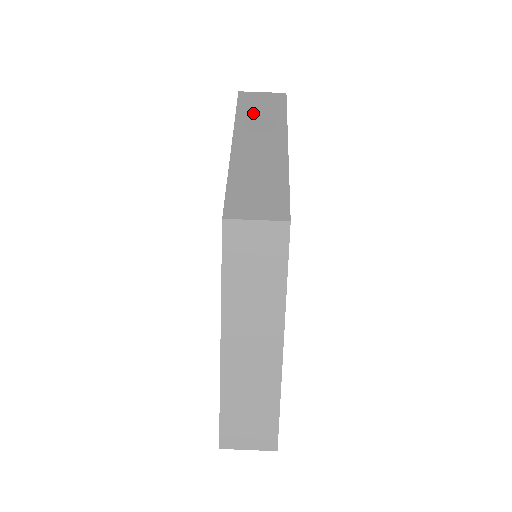
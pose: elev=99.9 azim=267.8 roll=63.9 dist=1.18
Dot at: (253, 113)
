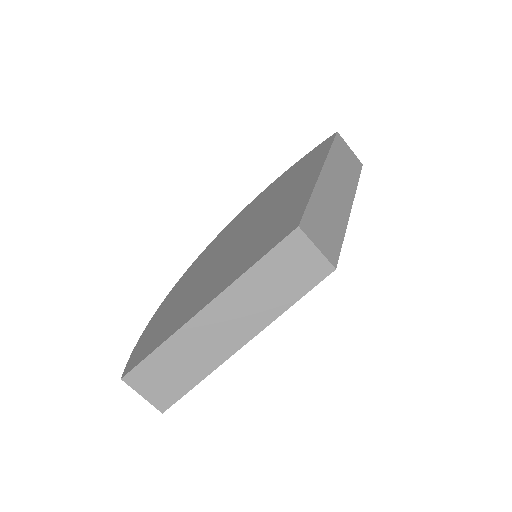
Dot at: (340, 159)
